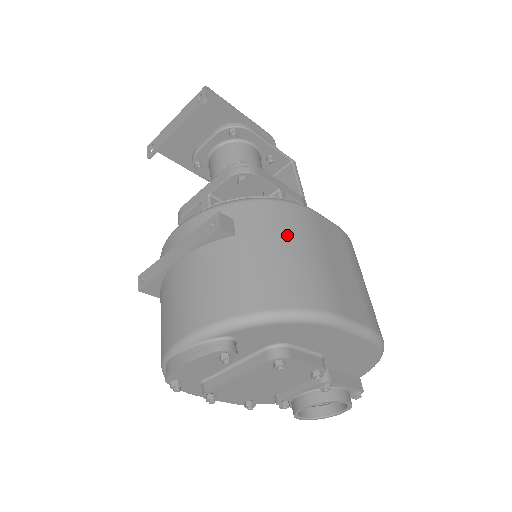
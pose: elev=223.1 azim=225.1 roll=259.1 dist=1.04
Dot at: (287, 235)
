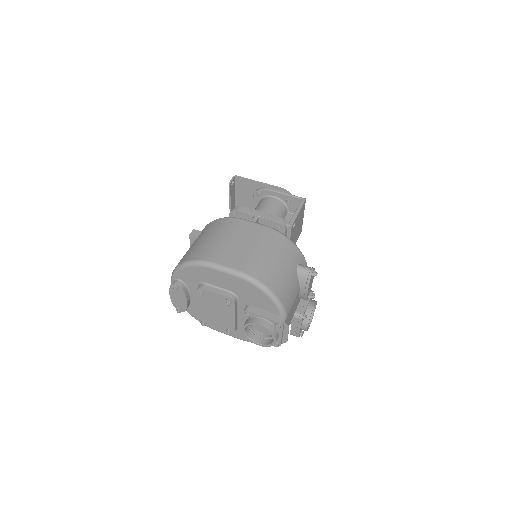
Dot at: (212, 232)
